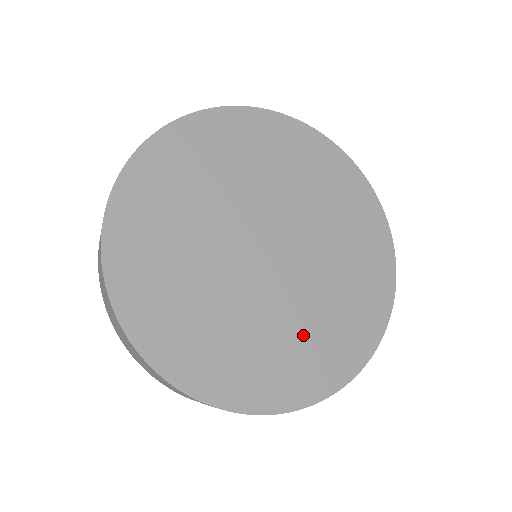
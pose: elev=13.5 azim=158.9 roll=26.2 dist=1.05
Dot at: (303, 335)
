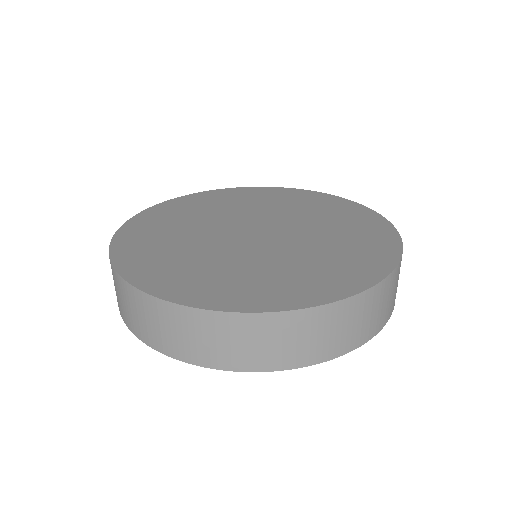
Dot at: (316, 261)
